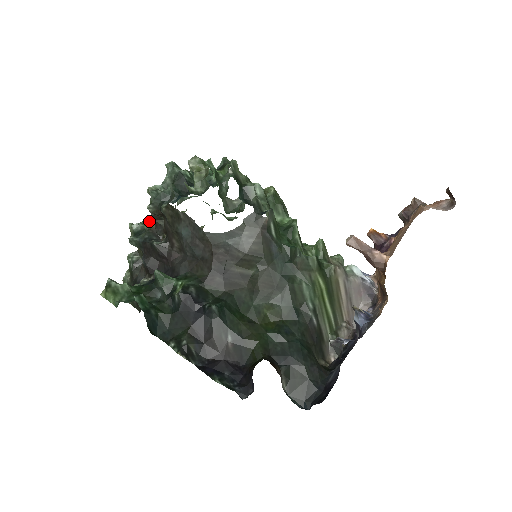
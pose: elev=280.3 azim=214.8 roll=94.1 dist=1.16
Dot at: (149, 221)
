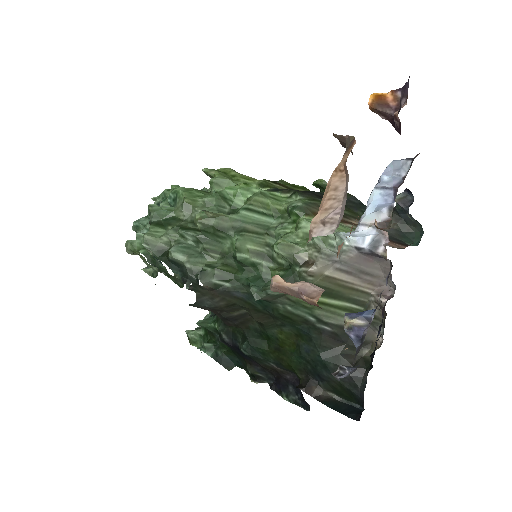
Dot at: occluded
